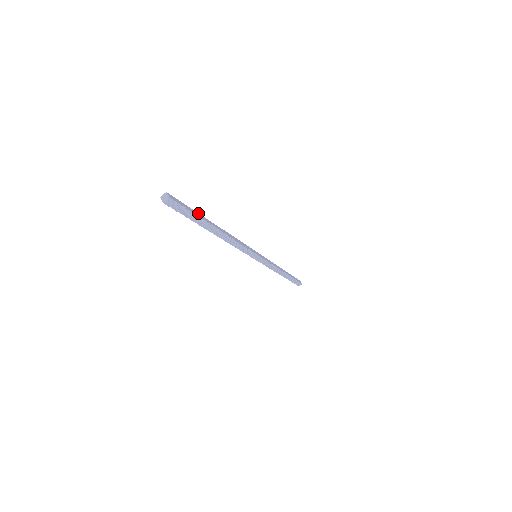
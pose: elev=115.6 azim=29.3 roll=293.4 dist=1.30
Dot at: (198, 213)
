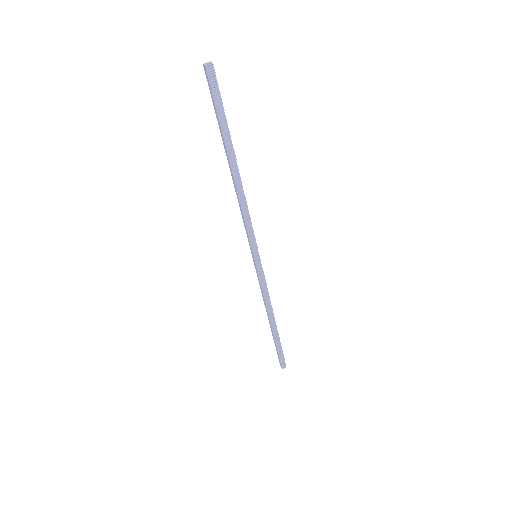
Dot at: (226, 123)
